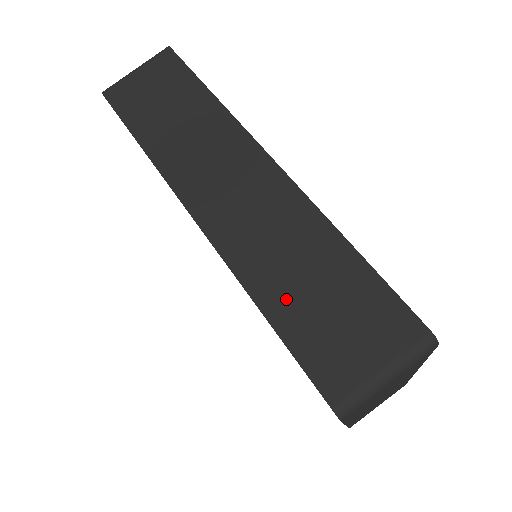
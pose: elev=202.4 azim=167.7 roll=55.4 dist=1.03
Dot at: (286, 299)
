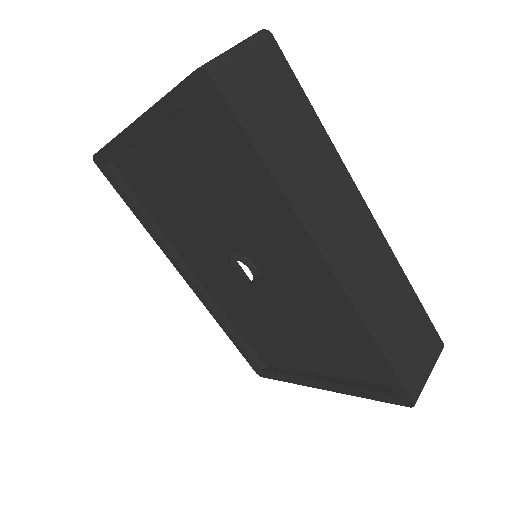
Dot at: (389, 333)
